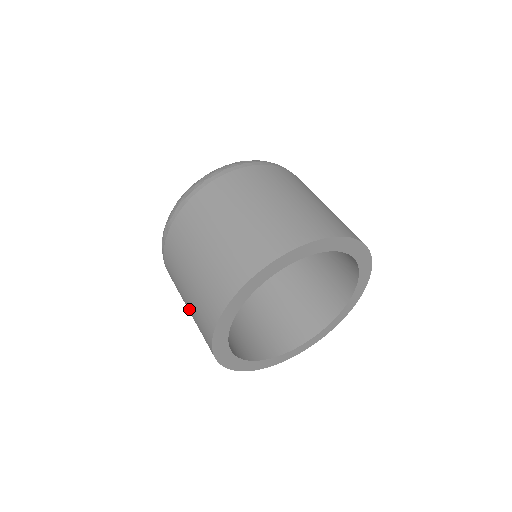
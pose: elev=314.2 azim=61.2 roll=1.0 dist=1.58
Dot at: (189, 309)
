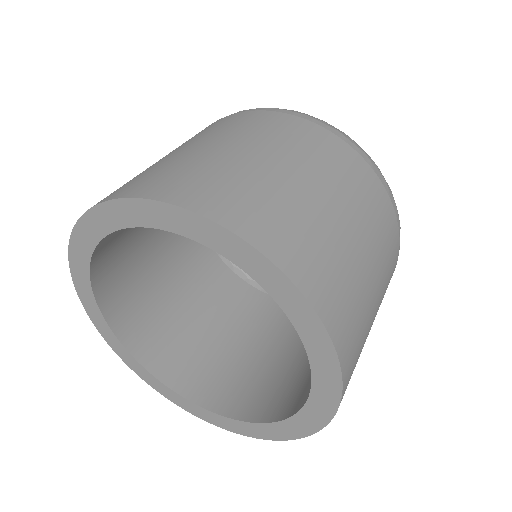
Dot at: occluded
